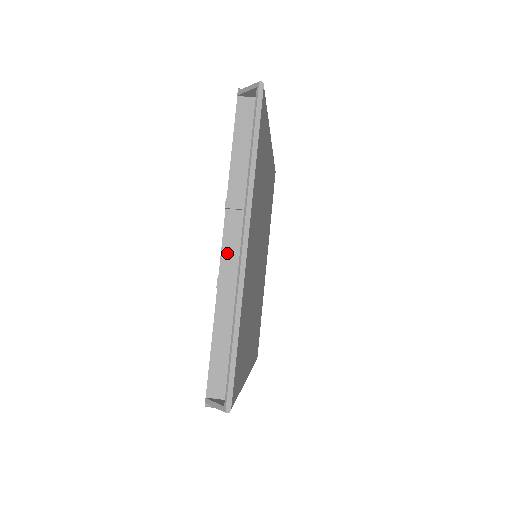
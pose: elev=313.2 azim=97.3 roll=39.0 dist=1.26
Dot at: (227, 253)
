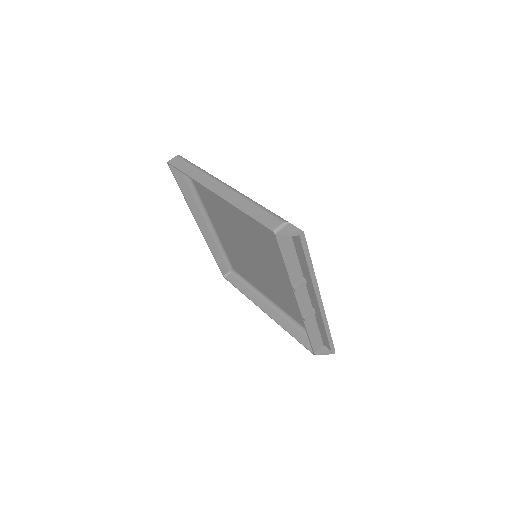
Dot at: (302, 305)
